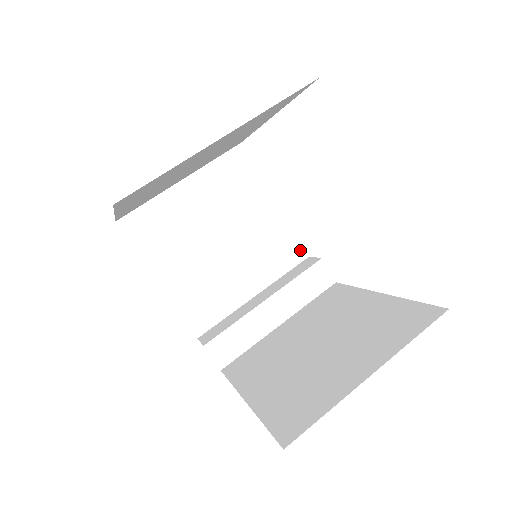
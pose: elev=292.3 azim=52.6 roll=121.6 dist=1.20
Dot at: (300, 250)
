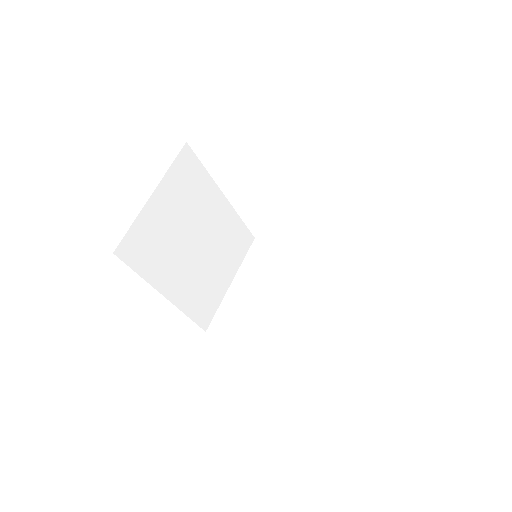
Dot at: occluded
